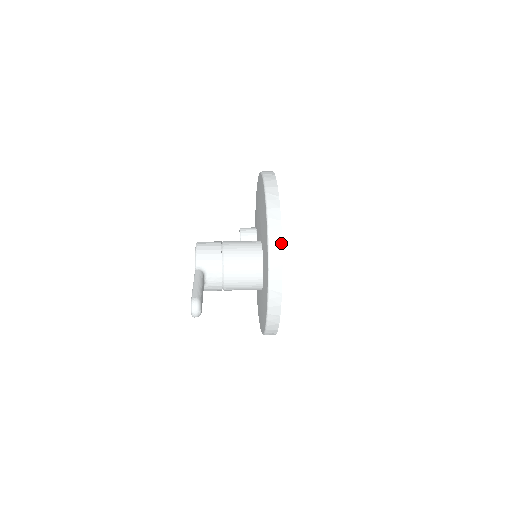
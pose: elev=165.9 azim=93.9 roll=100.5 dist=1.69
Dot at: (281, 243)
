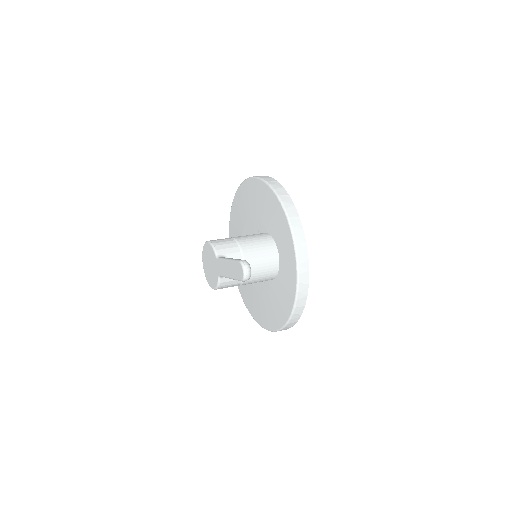
Dot at: (296, 212)
